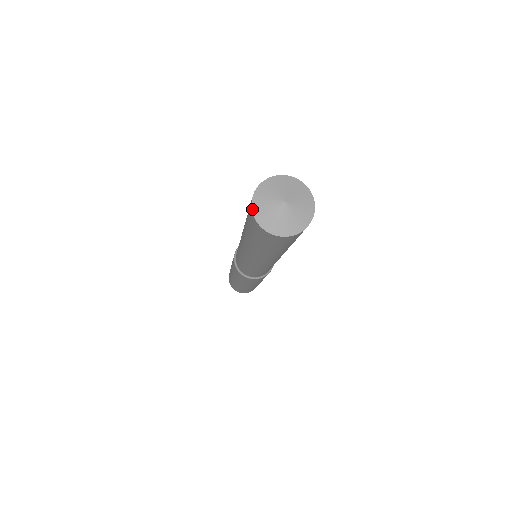
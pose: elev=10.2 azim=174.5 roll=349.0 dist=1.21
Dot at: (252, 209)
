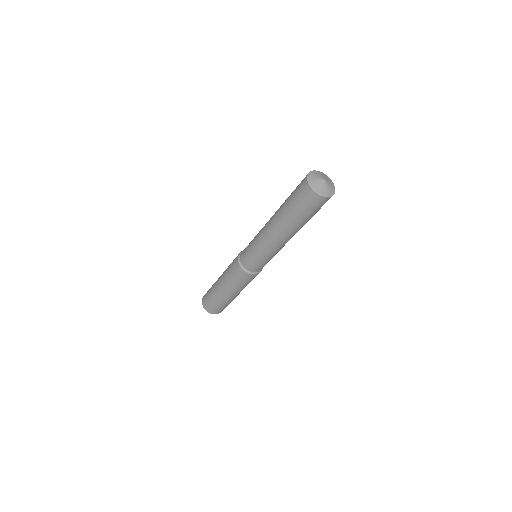
Dot at: (307, 176)
